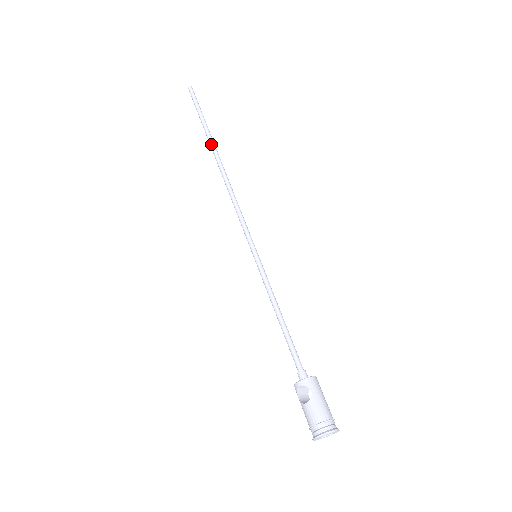
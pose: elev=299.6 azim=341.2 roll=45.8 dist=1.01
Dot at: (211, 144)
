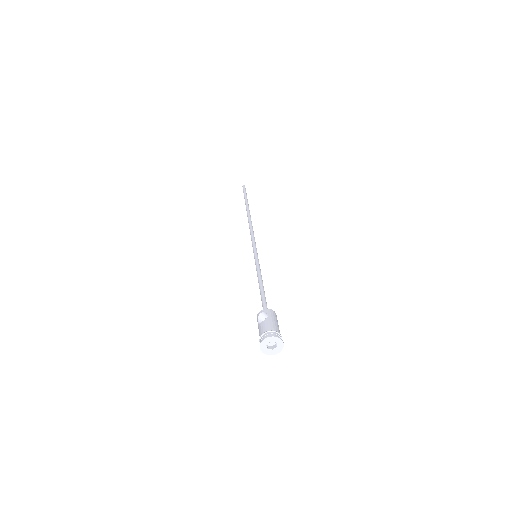
Dot at: (247, 207)
